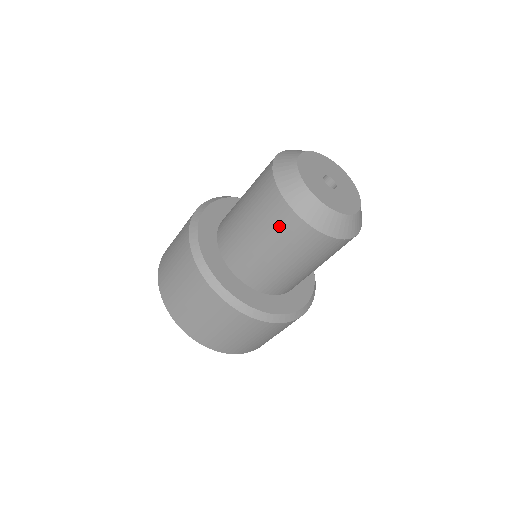
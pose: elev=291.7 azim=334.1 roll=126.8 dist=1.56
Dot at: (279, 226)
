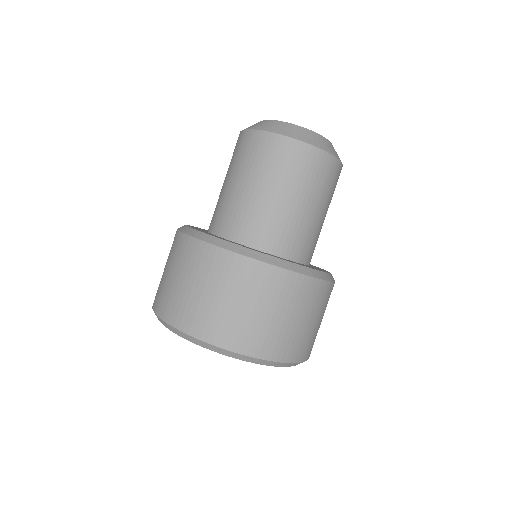
Dot at: (310, 171)
